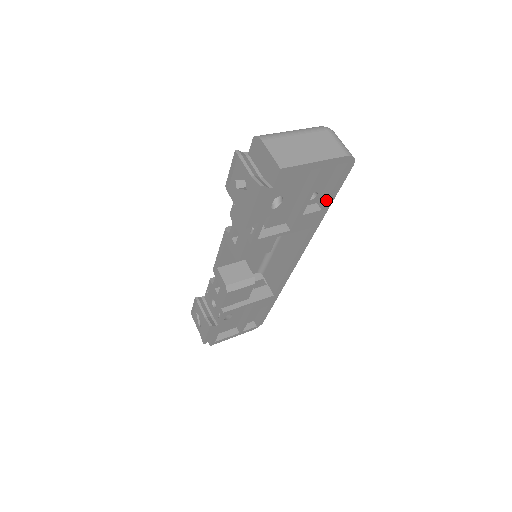
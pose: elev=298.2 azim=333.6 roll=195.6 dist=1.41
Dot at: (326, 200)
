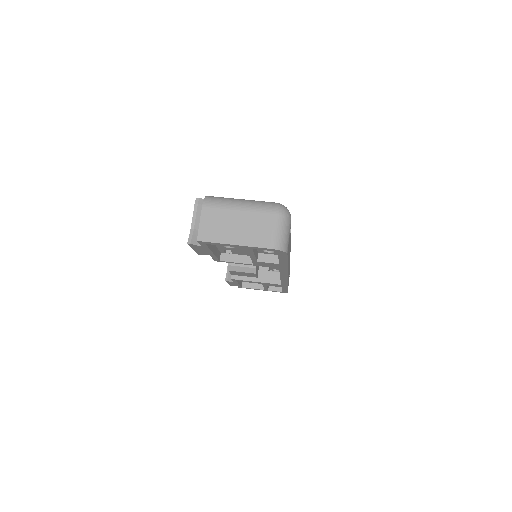
Dot at: occluded
